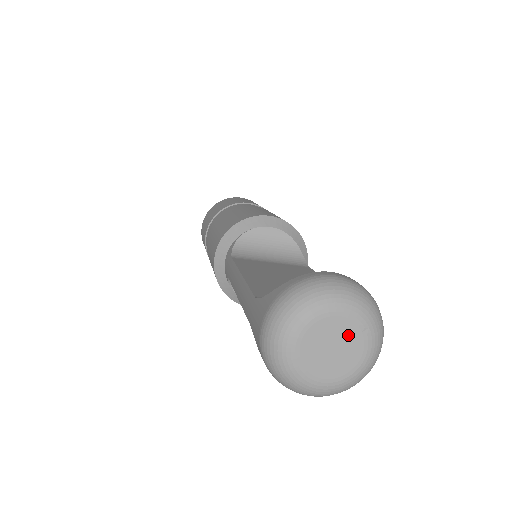
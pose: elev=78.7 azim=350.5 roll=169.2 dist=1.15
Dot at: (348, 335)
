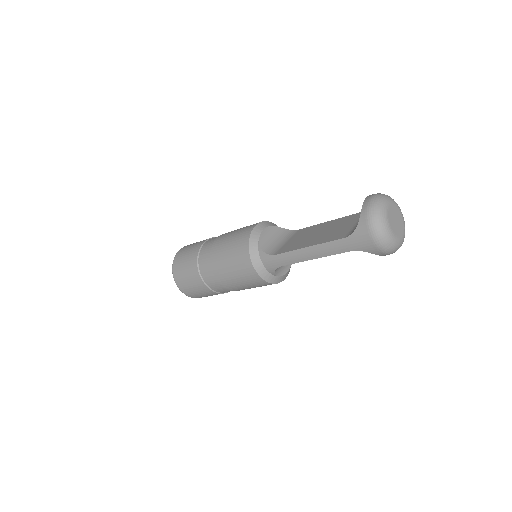
Dot at: (395, 212)
